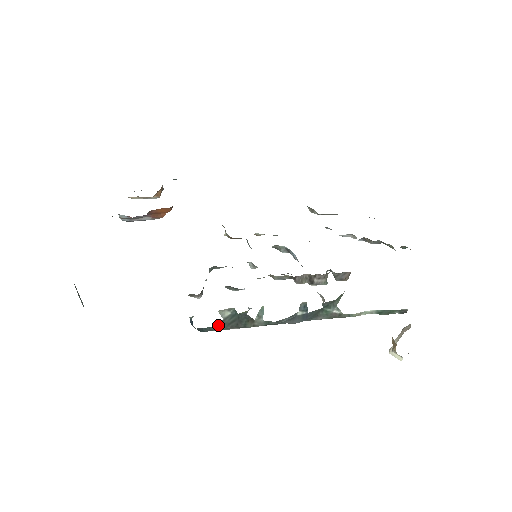
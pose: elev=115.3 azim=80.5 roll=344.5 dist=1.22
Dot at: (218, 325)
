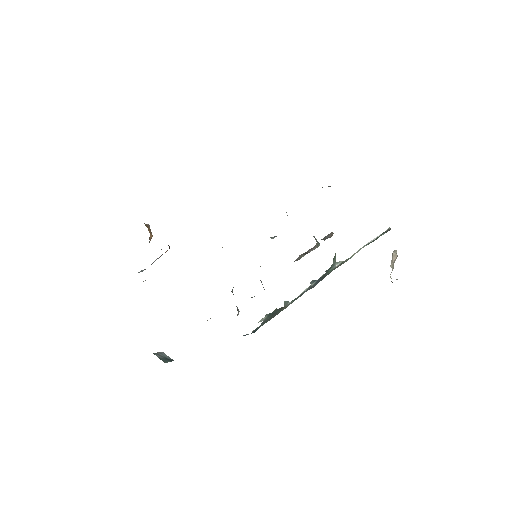
Dot at: (263, 323)
